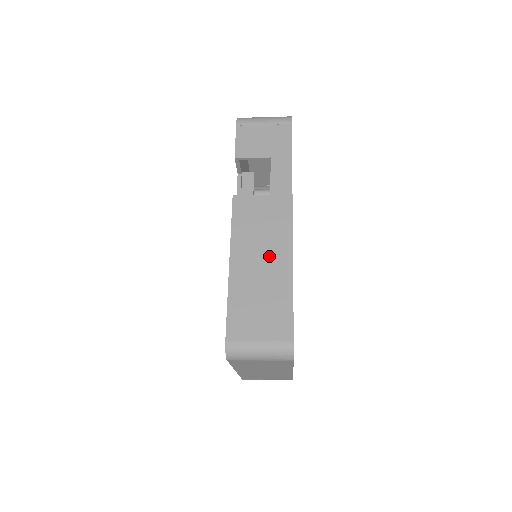
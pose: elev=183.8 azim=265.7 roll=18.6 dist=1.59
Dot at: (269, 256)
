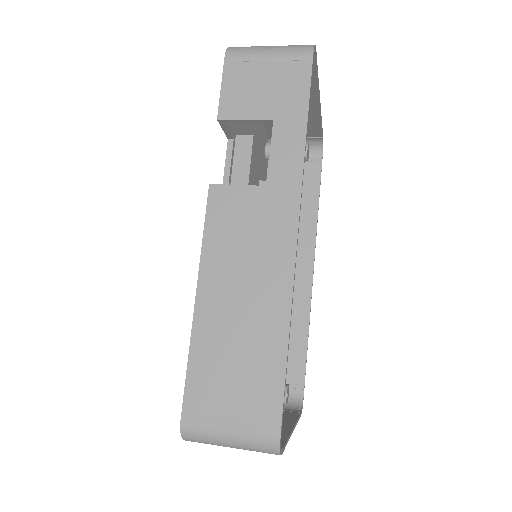
Dot at: (256, 290)
